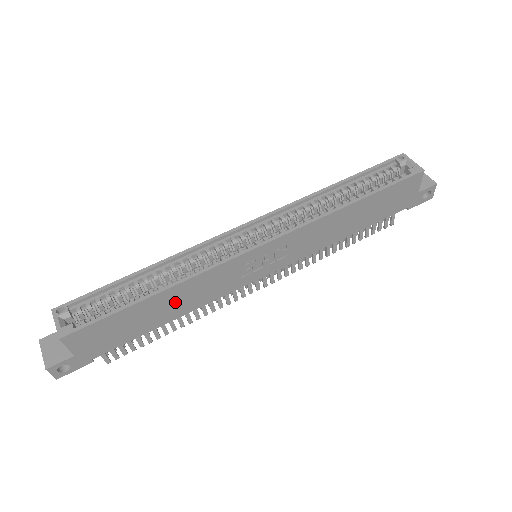
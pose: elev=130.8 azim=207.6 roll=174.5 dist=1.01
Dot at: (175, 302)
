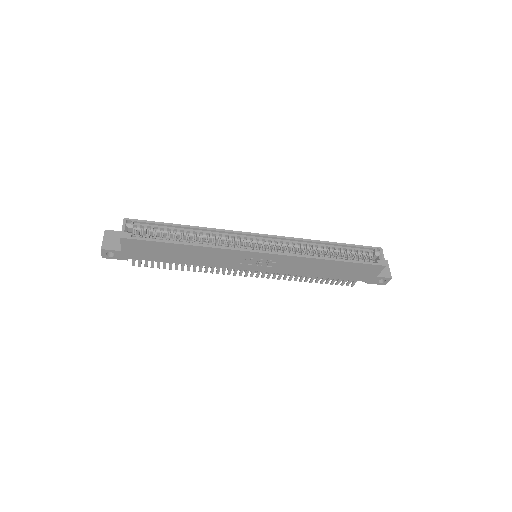
Dot at: (194, 255)
